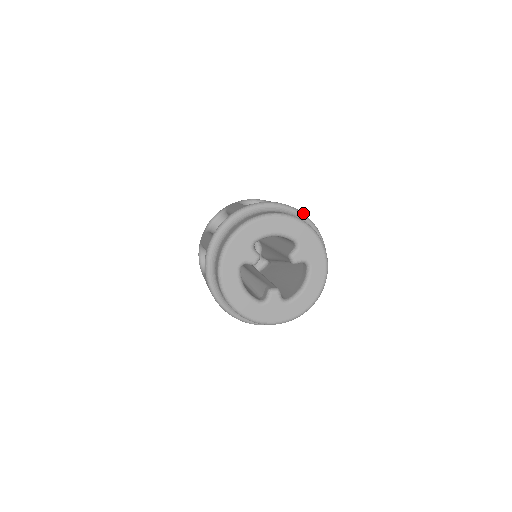
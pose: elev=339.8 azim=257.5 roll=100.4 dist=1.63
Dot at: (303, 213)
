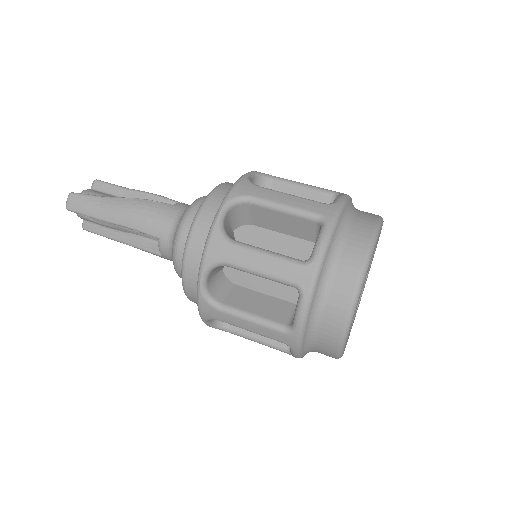
Dot at: occluded
